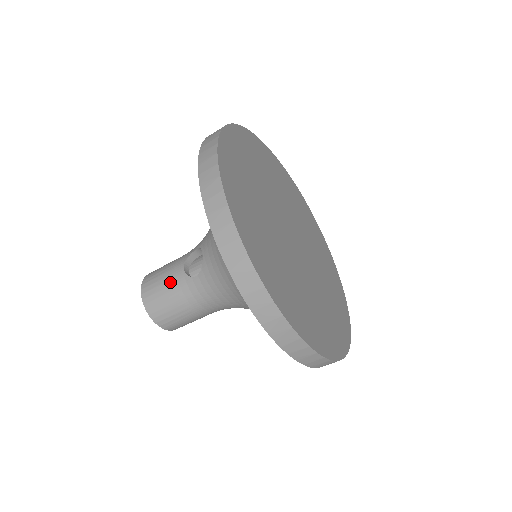
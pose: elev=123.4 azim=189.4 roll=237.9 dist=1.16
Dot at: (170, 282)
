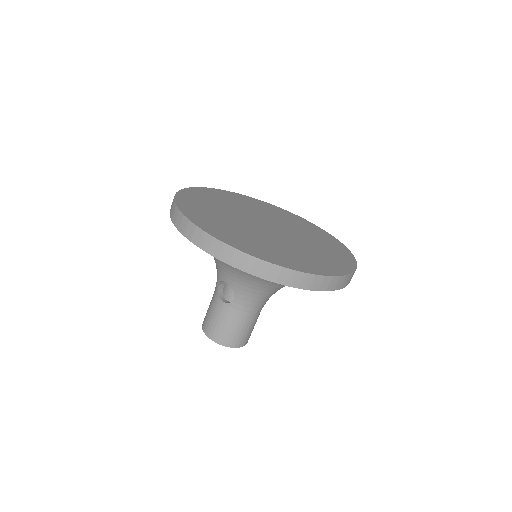
Dot at: (221, 316)
